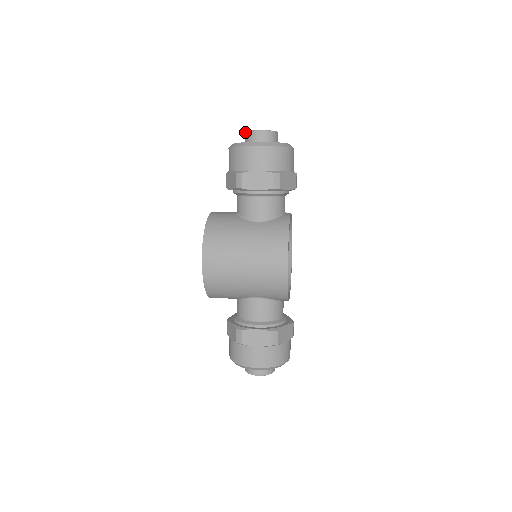
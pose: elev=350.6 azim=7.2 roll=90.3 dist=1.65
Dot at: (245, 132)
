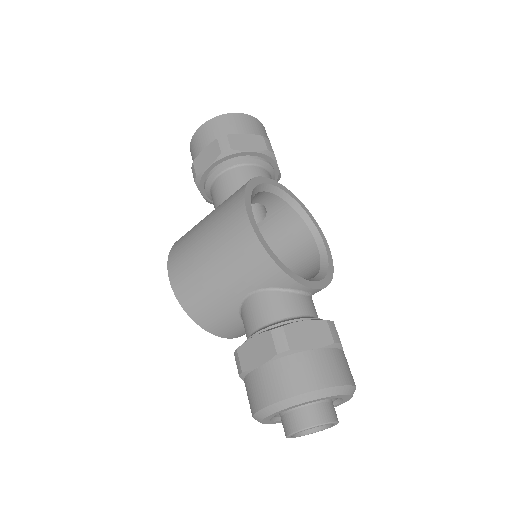
Dot at: occluded
